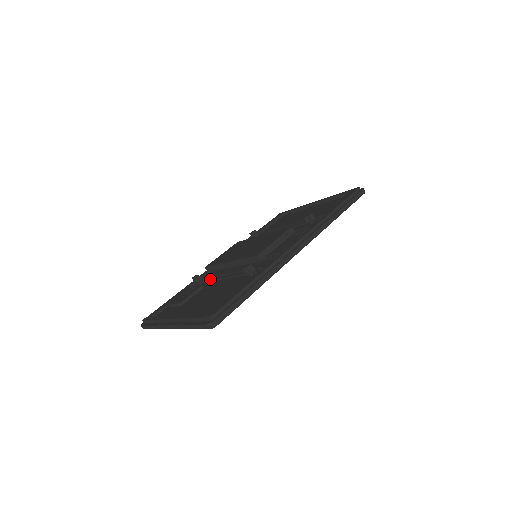
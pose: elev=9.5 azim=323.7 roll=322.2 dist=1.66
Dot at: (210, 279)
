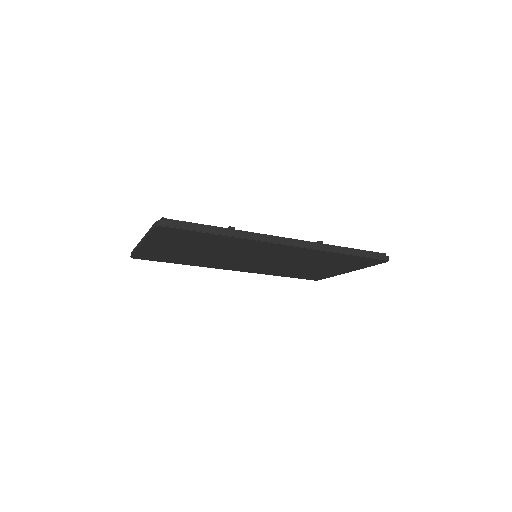
Dot at: occluded
